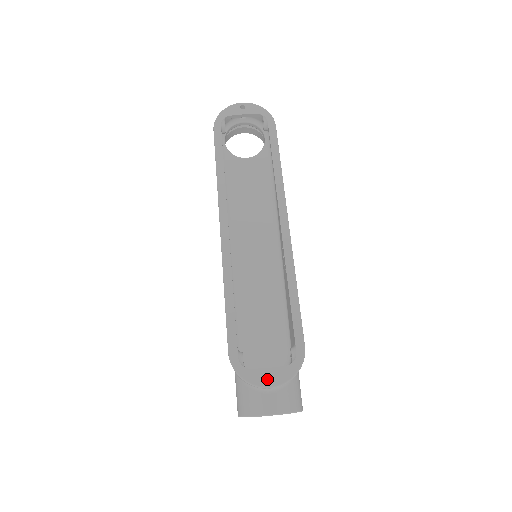
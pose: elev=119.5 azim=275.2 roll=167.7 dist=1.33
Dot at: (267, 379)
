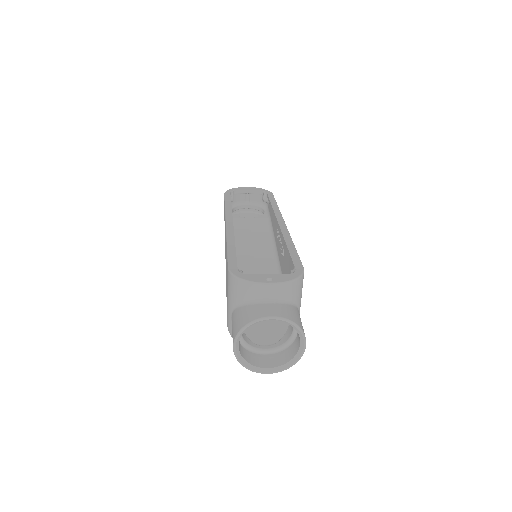
Dot at: (266, 346)
